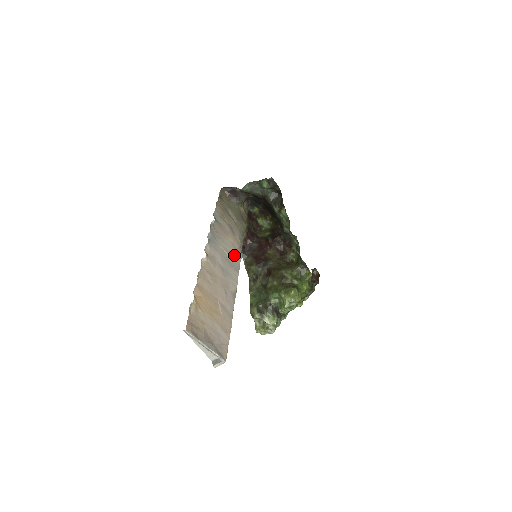
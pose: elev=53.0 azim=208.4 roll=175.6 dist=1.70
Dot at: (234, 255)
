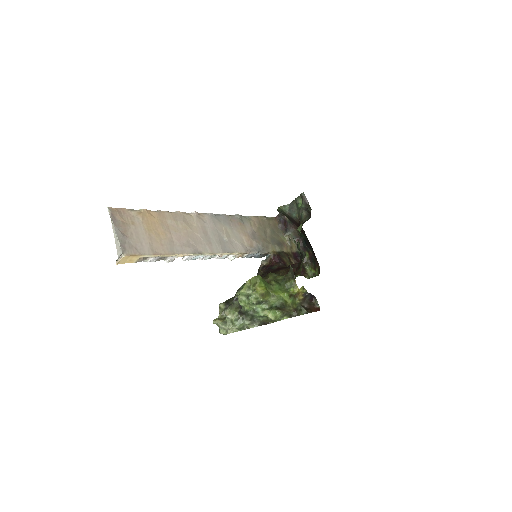
Dot at: (234, 244)
